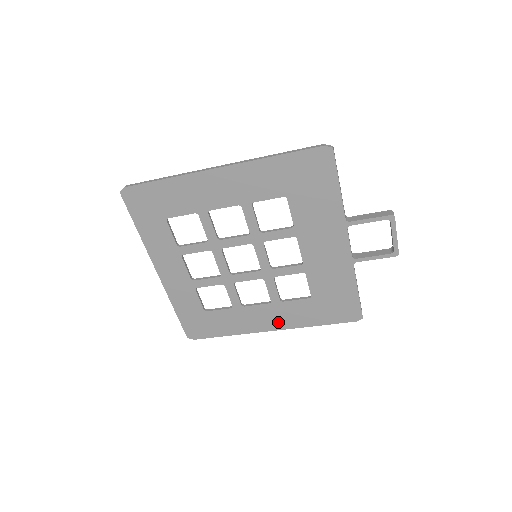
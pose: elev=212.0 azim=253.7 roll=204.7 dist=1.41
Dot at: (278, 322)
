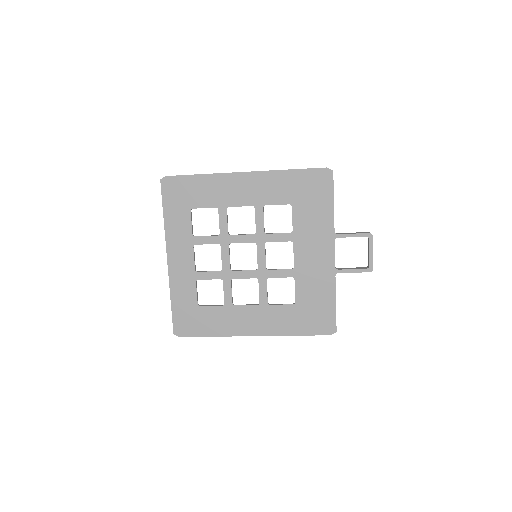
Dot at: (261, 327)
